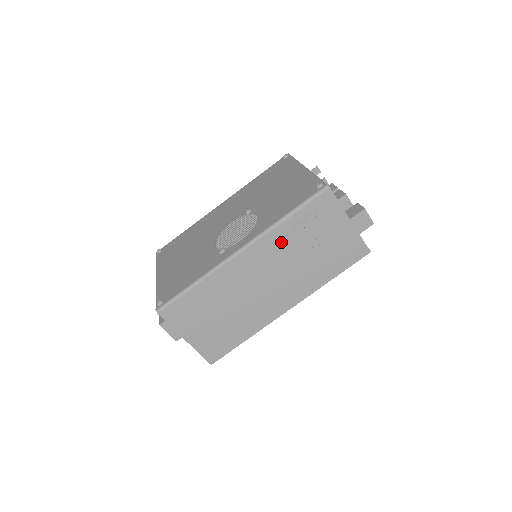
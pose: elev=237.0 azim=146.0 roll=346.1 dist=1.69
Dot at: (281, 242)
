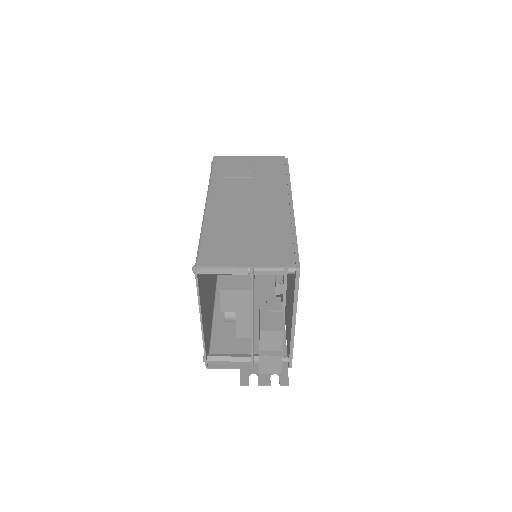
Dot at: (226, 184)
